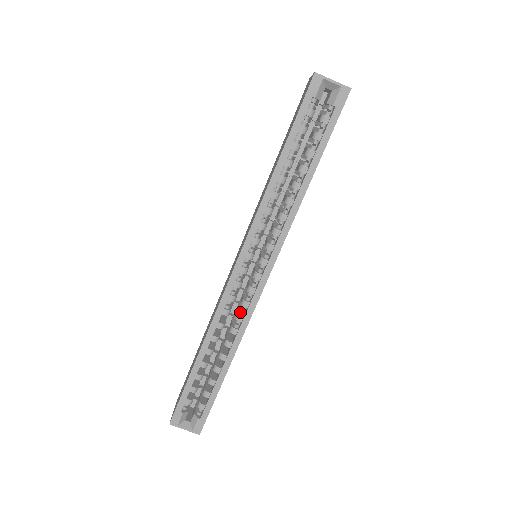
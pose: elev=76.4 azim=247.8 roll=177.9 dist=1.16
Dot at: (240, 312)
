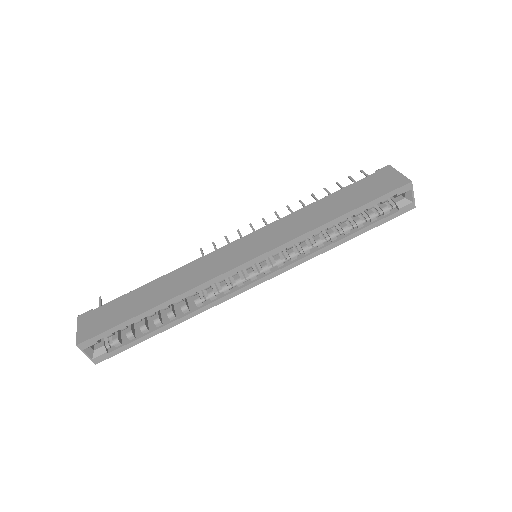
Dot at: (216, 292)
